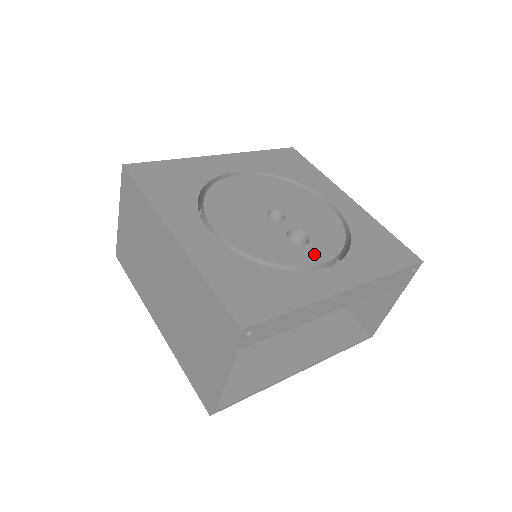
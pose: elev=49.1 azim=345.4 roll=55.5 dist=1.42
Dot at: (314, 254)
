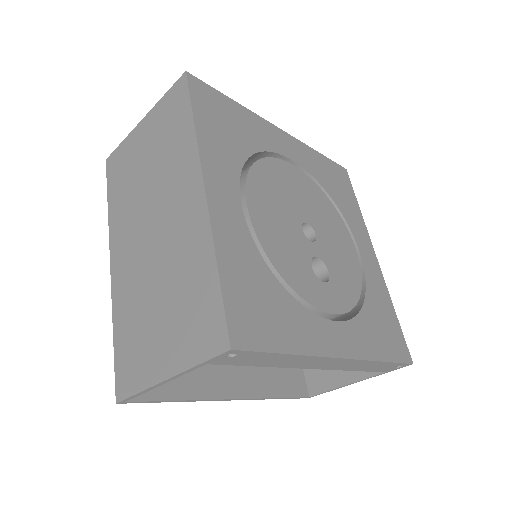
Dot at: (328, 298)
